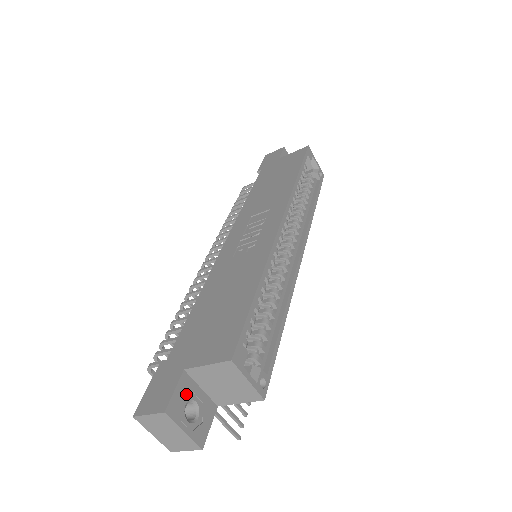
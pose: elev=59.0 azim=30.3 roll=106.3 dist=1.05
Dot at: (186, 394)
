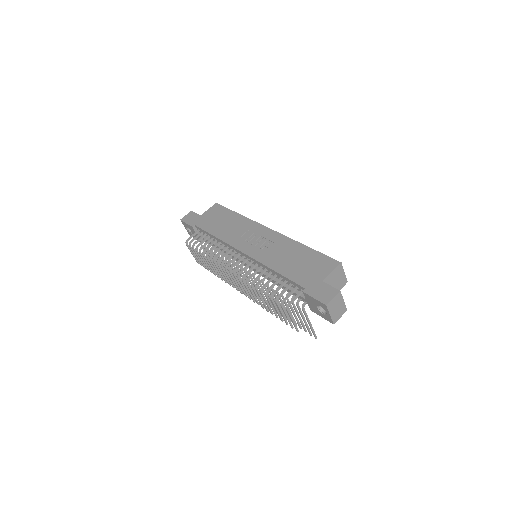
Dot at: occluded
